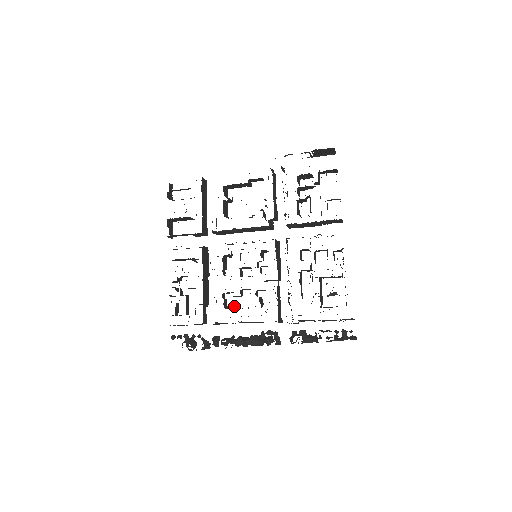
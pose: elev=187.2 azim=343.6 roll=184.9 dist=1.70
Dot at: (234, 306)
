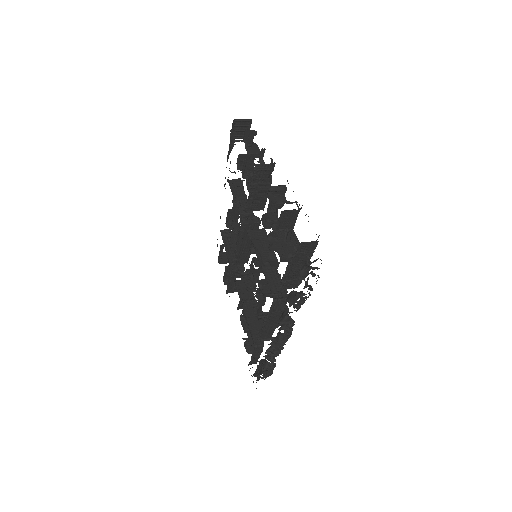
Dot at: occluded
